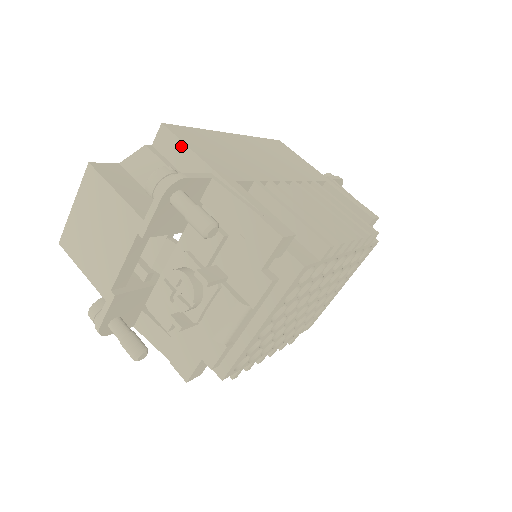
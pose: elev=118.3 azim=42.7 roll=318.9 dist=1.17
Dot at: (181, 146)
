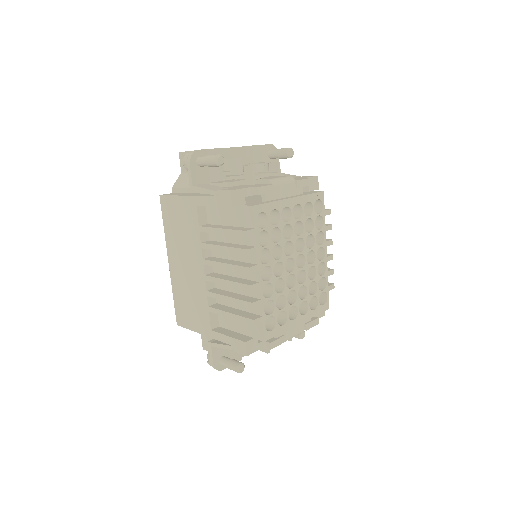
Dot at: occluded
